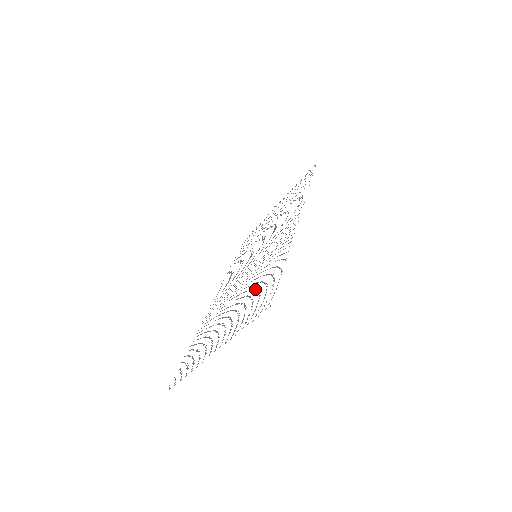
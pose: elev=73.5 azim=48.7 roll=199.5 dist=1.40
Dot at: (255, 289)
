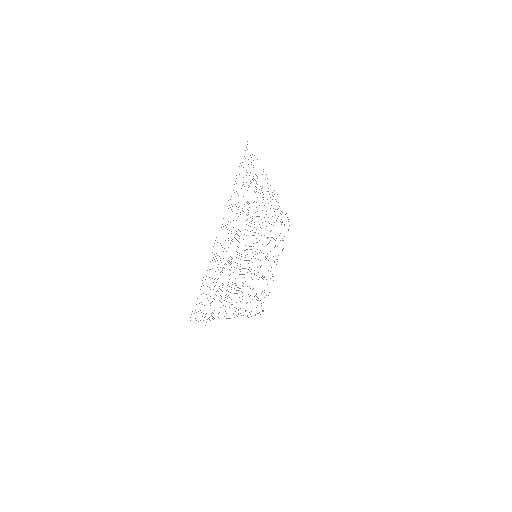
Dot at: occluded
